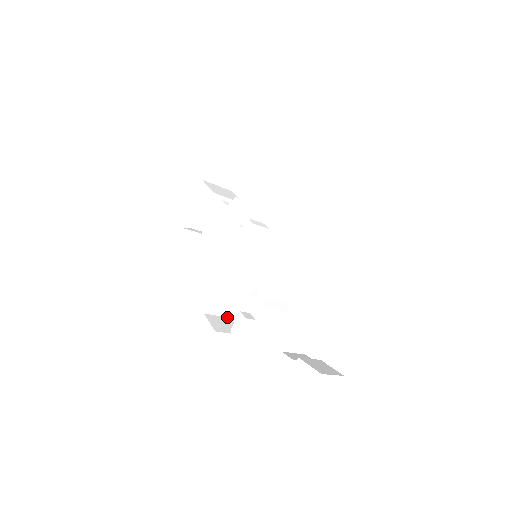
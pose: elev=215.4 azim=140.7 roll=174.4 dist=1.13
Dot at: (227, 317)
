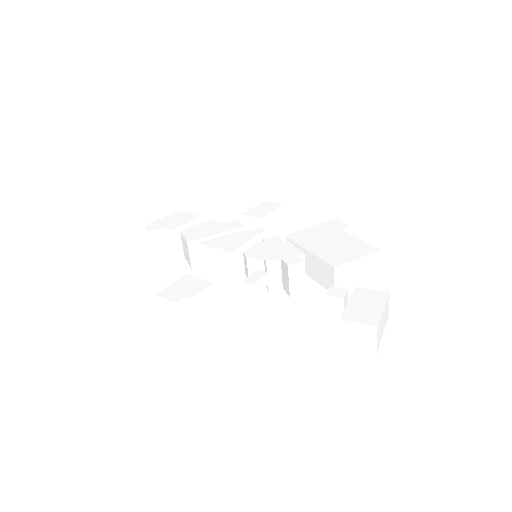
Dot at: occluded
